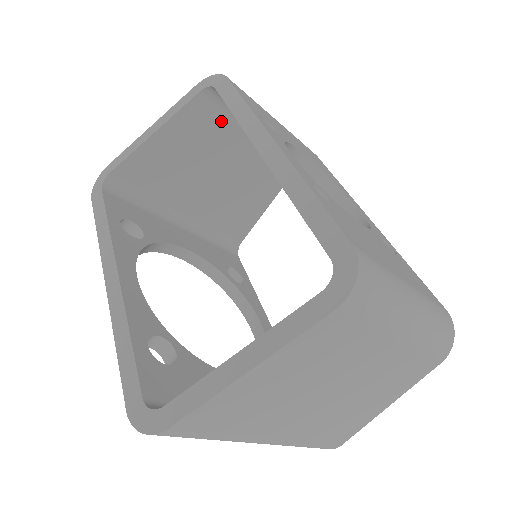
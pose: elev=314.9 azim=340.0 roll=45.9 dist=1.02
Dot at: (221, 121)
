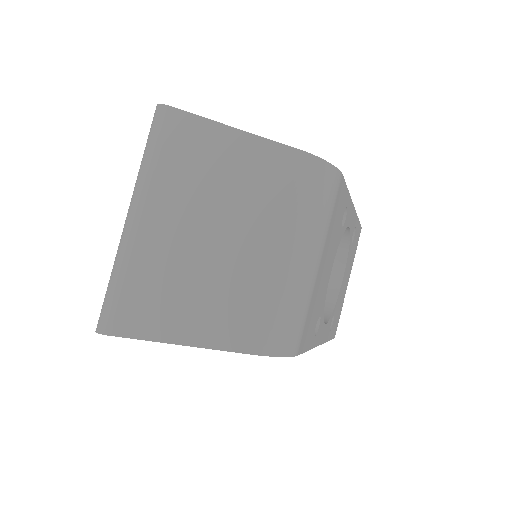
Dot at: occluded
